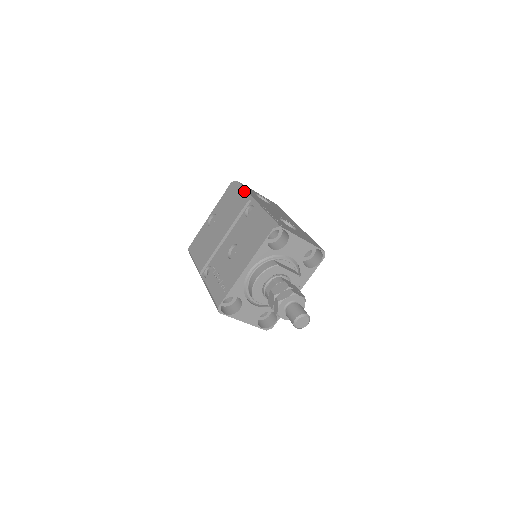
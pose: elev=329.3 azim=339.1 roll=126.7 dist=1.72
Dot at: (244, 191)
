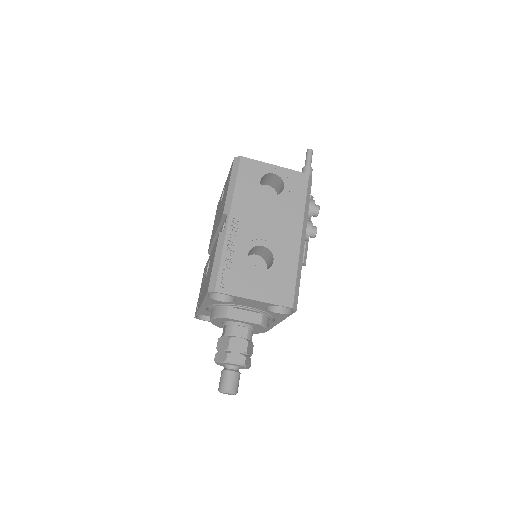
Dot at: (231, 189)
